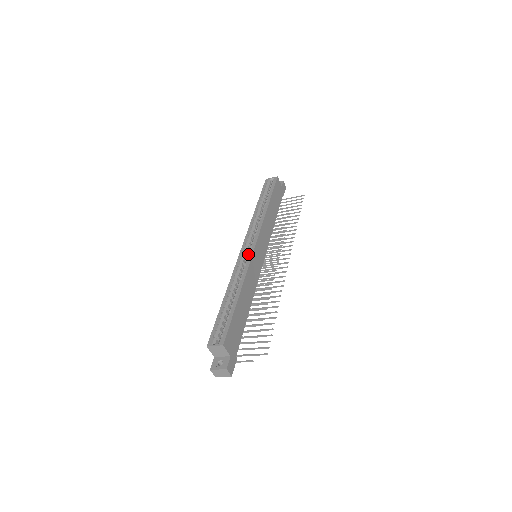
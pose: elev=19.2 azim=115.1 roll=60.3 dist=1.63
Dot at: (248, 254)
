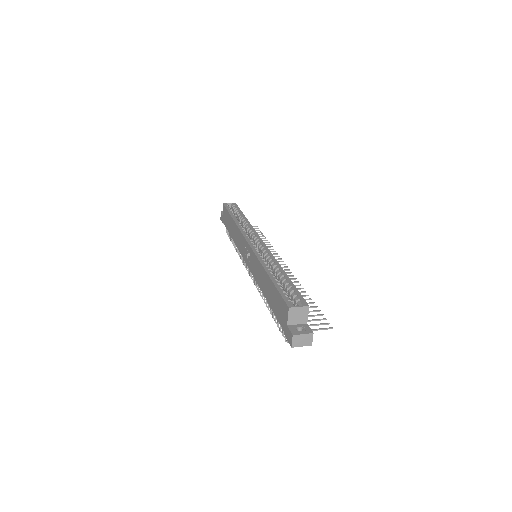
Dot at: (262, 247)
